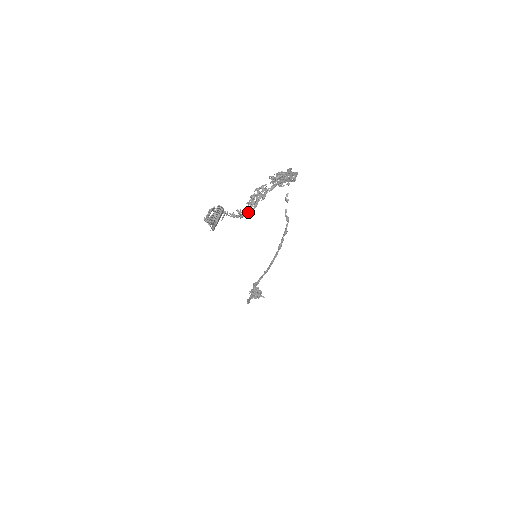
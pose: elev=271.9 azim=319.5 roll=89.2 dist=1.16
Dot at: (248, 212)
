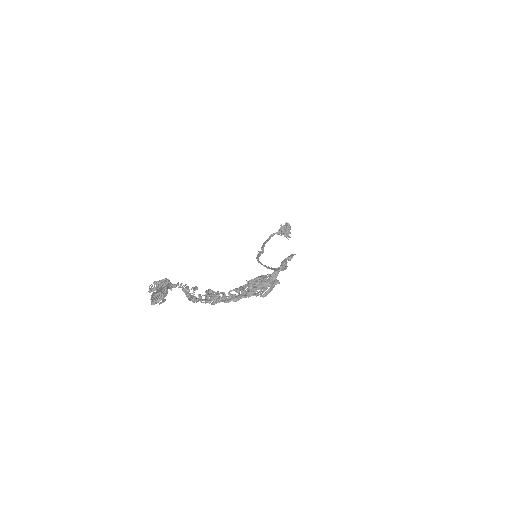
Dot at: (196, 302)
